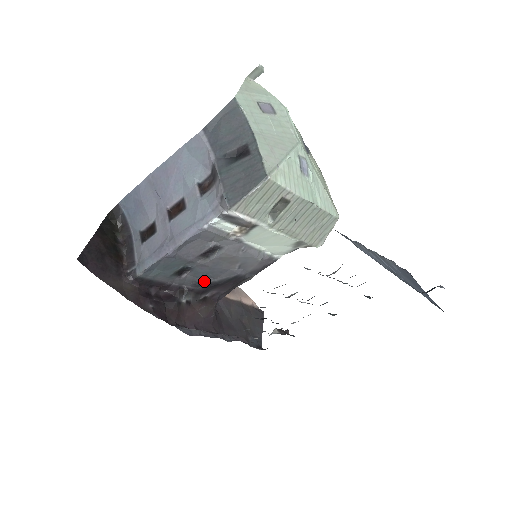
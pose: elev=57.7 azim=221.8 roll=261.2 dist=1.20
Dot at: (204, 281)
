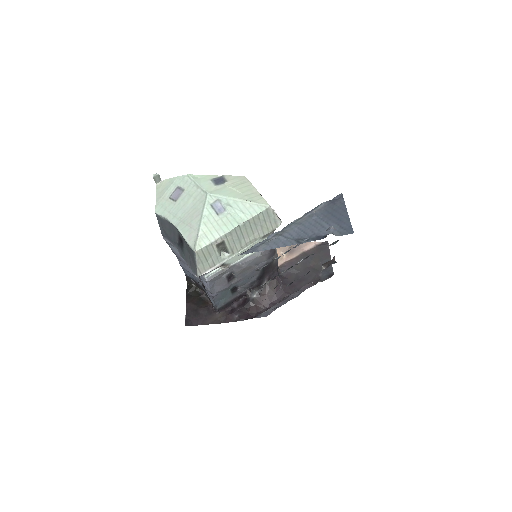
Dot at: (253, 280)
